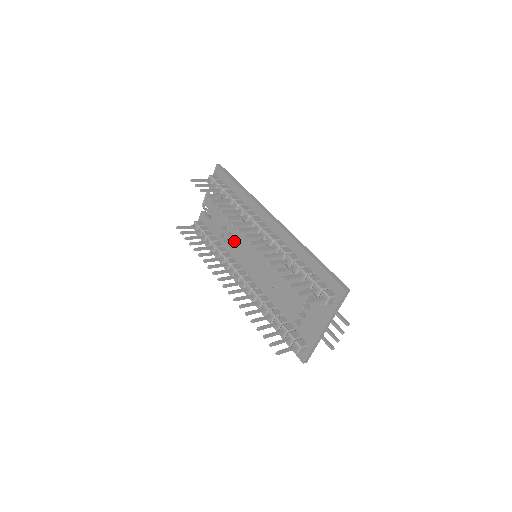
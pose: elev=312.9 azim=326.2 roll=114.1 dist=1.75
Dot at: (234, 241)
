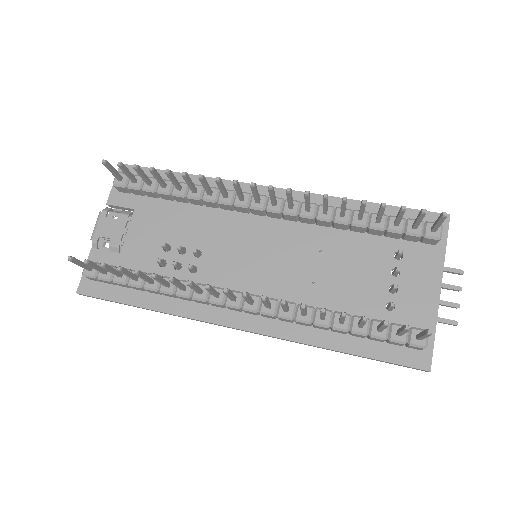
Dot at: (195, 257)
